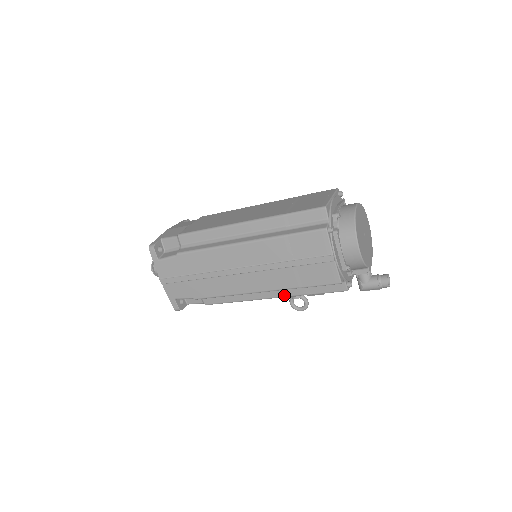
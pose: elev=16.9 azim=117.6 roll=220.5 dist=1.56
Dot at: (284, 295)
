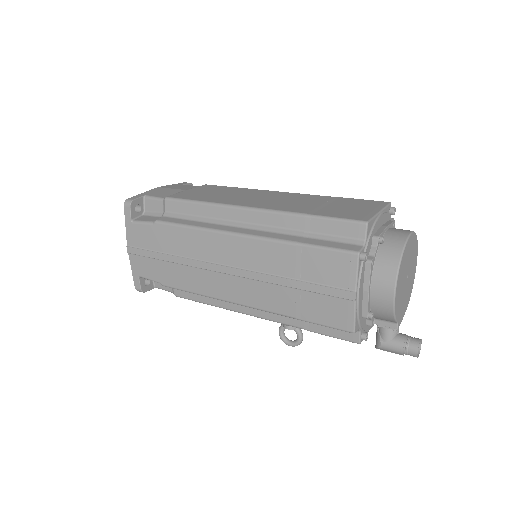
Dot at: (274, 319)
